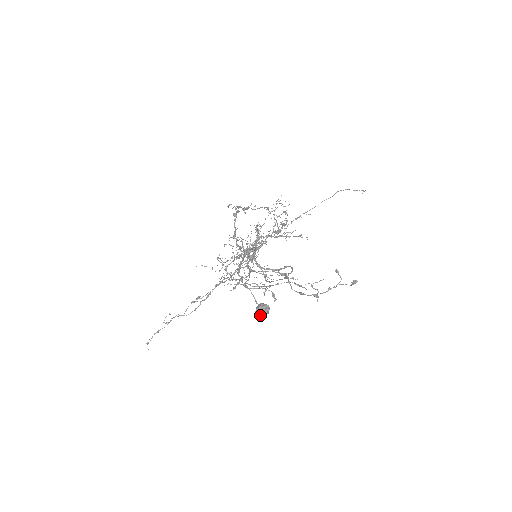
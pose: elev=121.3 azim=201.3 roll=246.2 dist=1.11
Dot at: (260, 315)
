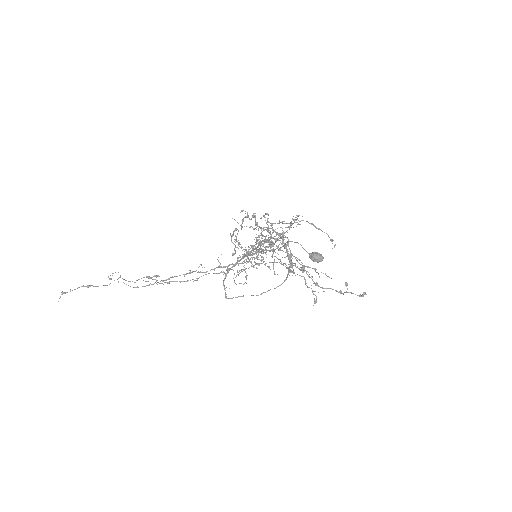
Dot at: (316, 258)
